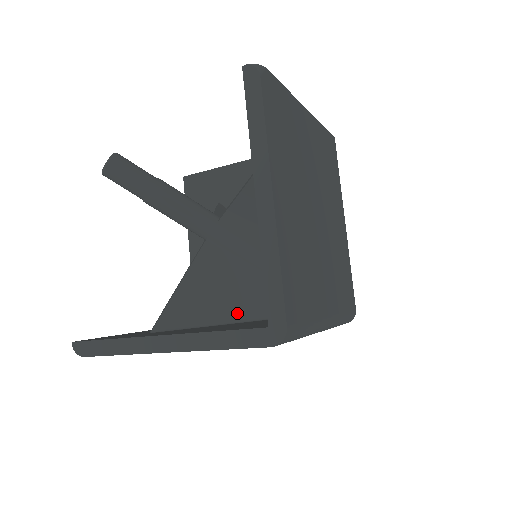
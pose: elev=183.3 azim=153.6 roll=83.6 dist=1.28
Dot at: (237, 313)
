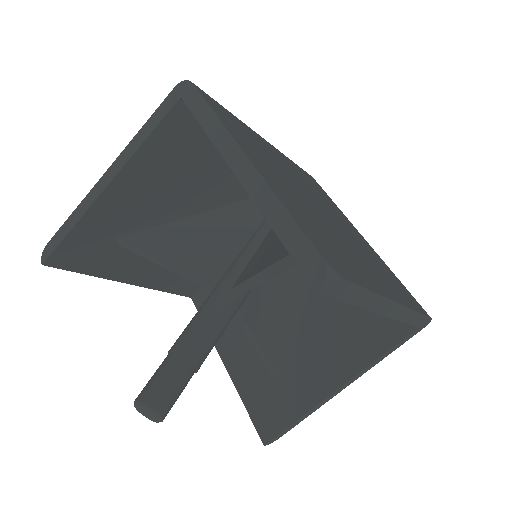
Dot at: (287, 295)
